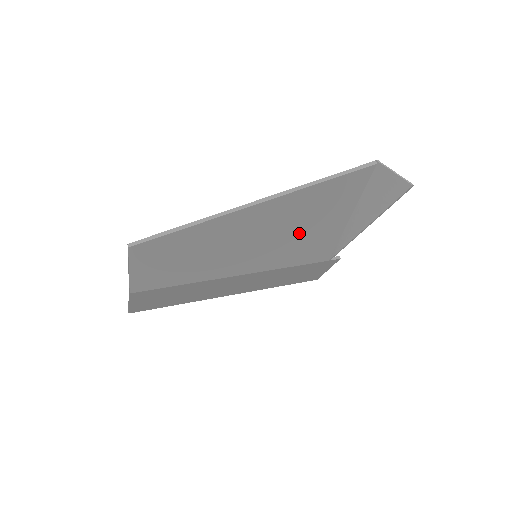
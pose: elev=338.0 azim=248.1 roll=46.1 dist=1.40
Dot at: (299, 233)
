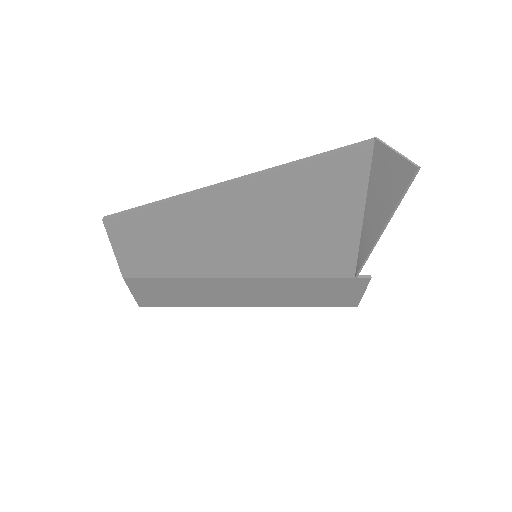
Dot at: (299, 231)
